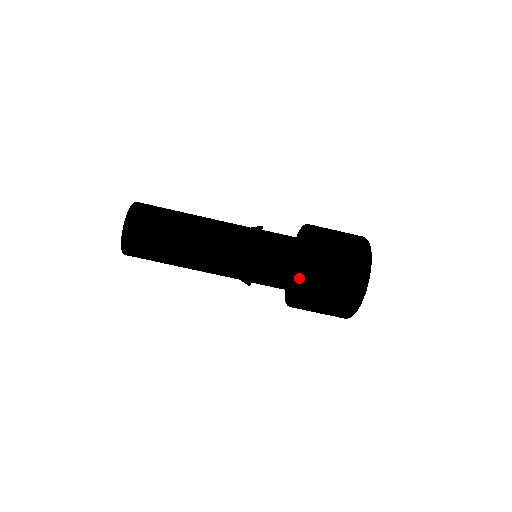
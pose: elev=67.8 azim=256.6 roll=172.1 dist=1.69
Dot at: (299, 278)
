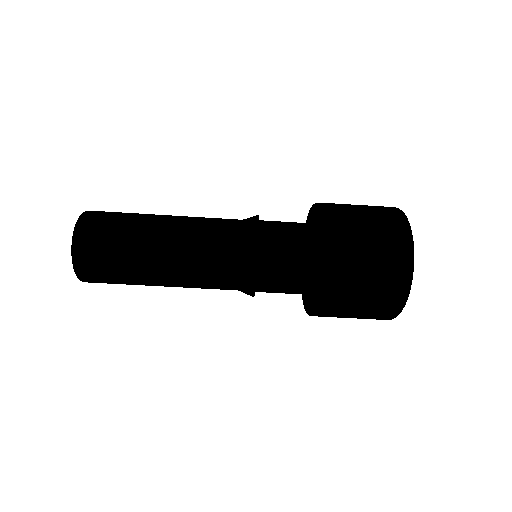
Dot at: (316, 281)
